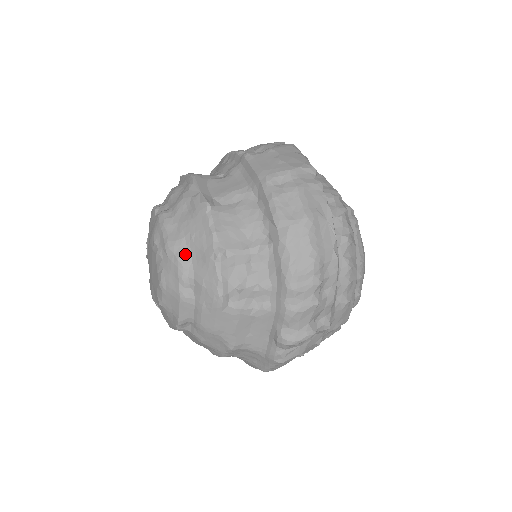
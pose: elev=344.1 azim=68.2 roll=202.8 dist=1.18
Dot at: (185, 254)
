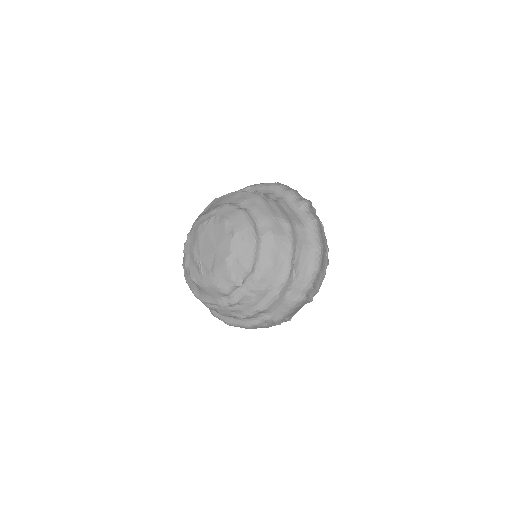
Dot at: occluded
